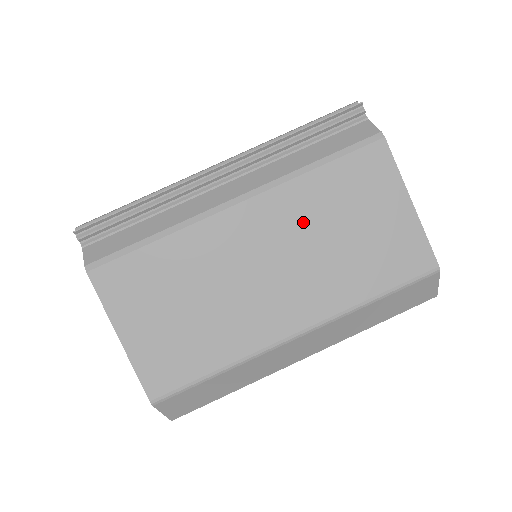
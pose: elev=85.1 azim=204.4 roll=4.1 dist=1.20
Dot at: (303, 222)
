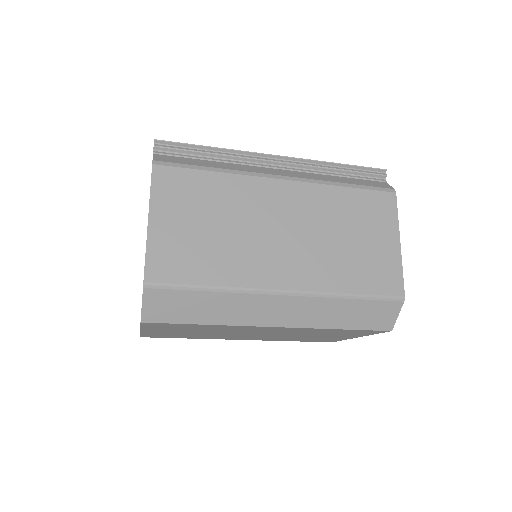
Dot at: (322, 215)
